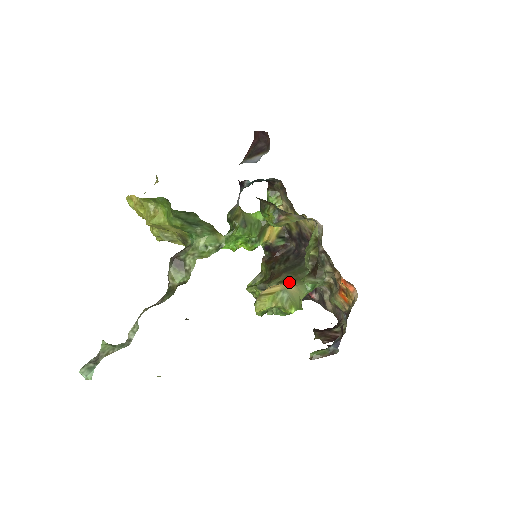
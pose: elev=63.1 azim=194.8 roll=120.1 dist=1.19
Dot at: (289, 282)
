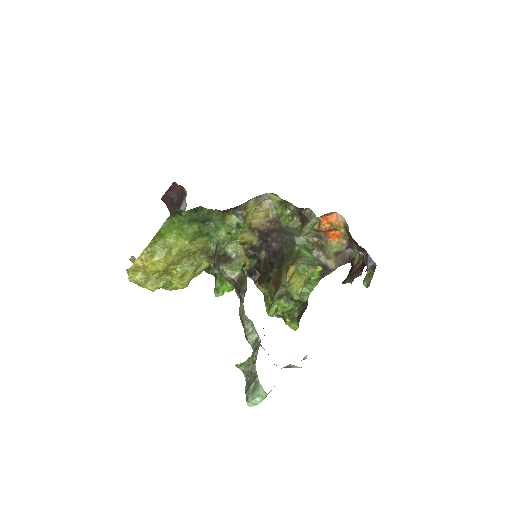
Dot at: (293, 264)
